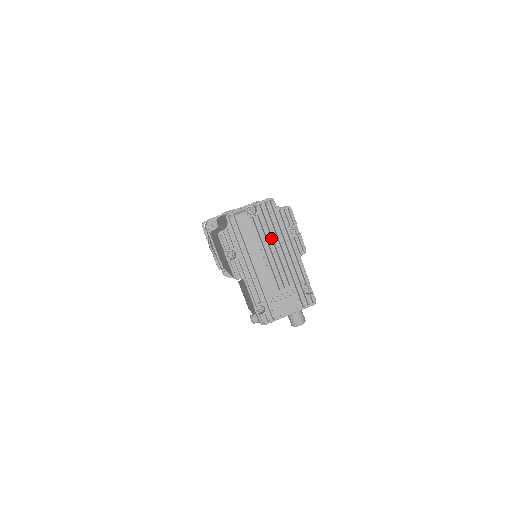
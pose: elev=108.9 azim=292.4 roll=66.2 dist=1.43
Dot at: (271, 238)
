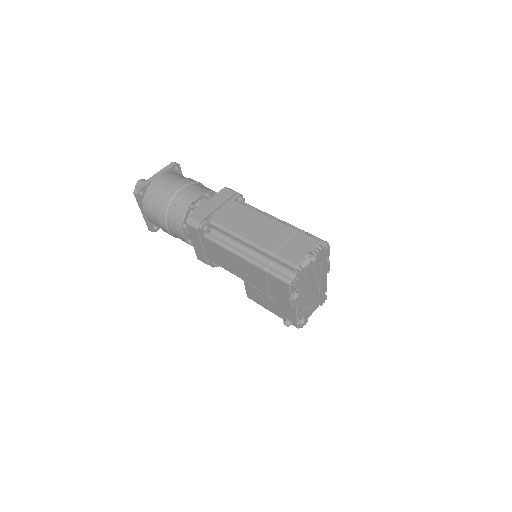
Dot at: occluded
